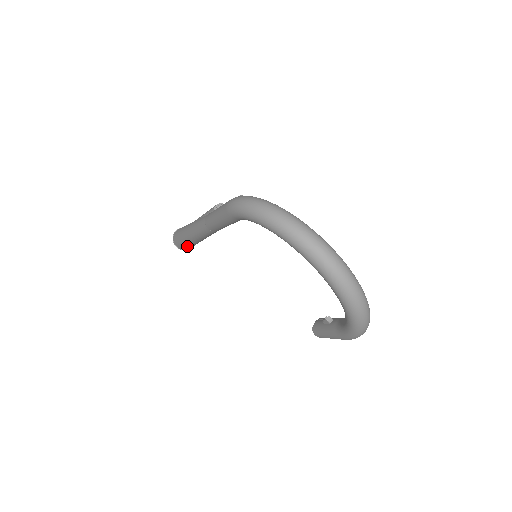
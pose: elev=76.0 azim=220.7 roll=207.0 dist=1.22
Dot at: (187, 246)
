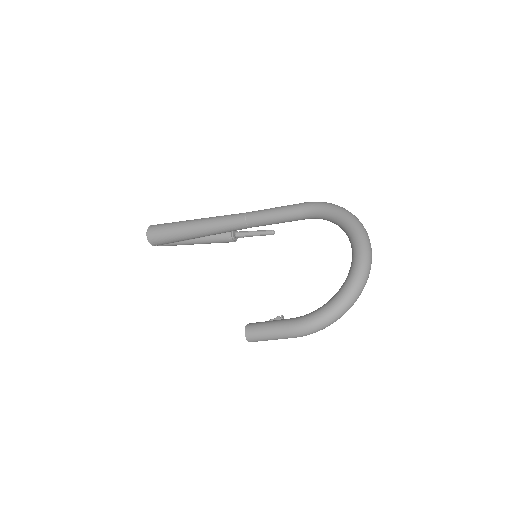
Dot at: (166, 233)
